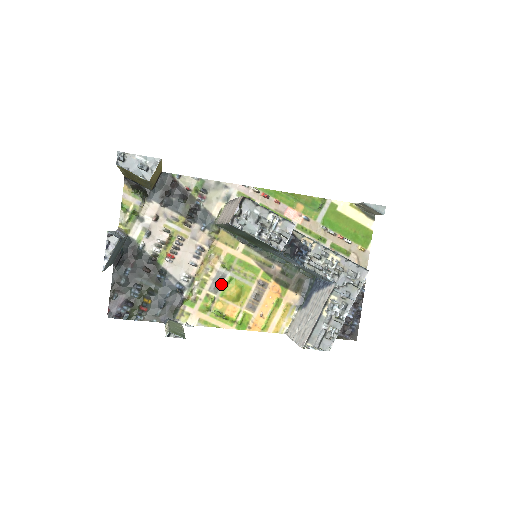
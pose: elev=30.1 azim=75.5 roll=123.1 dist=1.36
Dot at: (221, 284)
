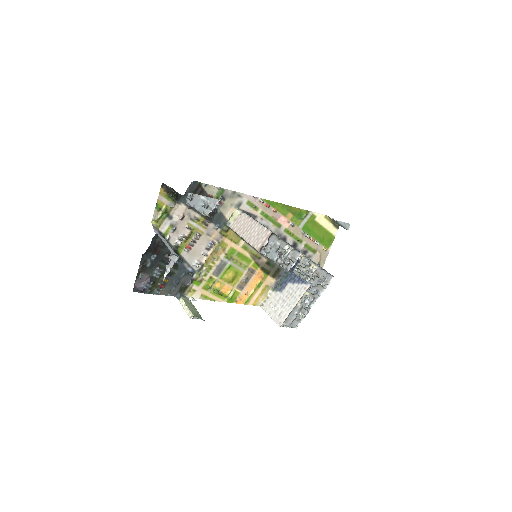
Dot at: (222, 270)
